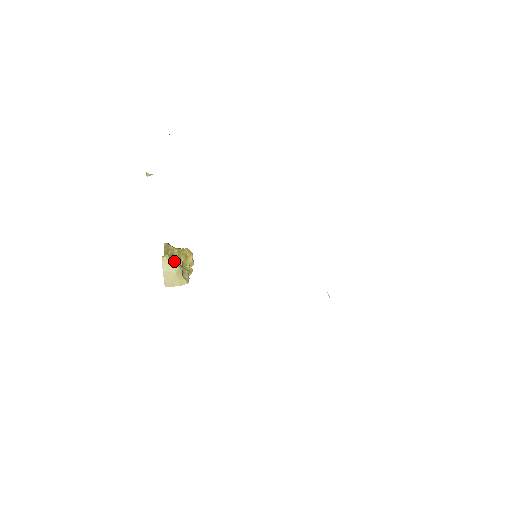
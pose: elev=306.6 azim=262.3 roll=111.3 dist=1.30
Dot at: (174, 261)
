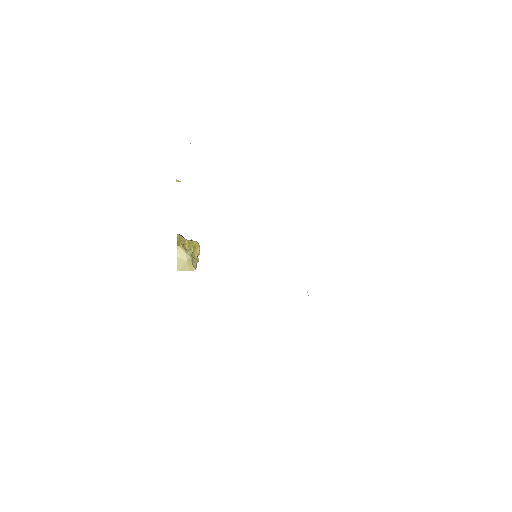
Dot at: (186, 251)
